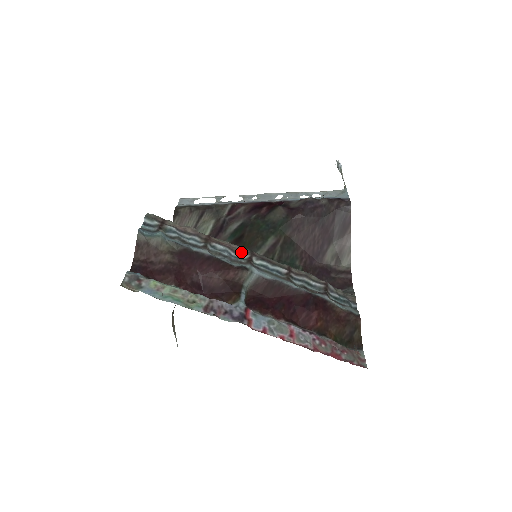
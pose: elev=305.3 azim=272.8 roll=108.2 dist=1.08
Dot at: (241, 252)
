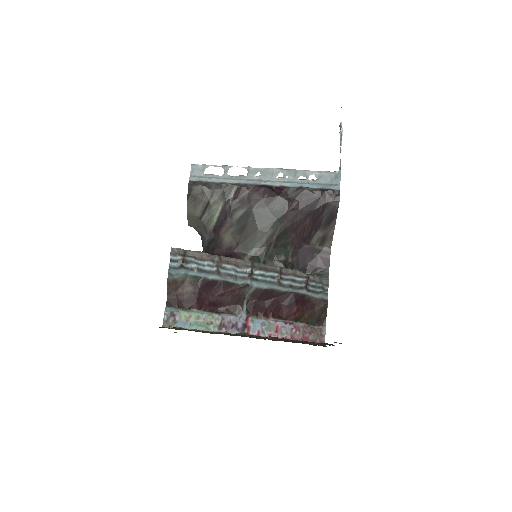
Dot at: (244, 267)
